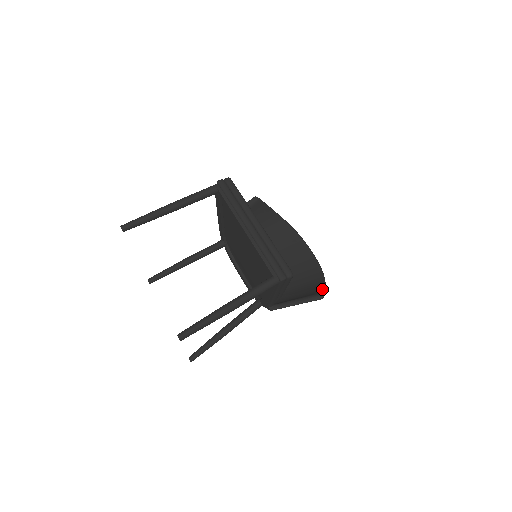
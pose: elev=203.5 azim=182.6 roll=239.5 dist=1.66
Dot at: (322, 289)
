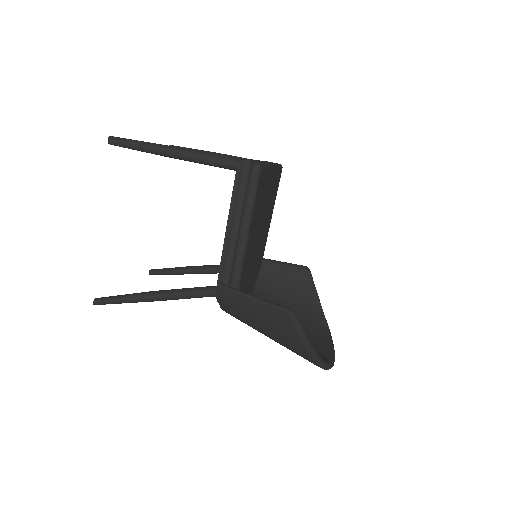
Dot at: occluded
